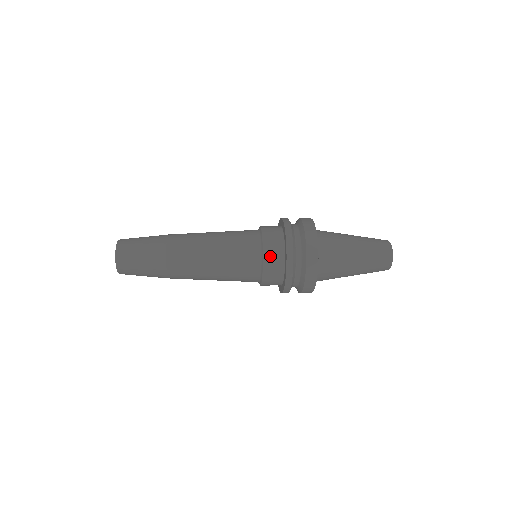
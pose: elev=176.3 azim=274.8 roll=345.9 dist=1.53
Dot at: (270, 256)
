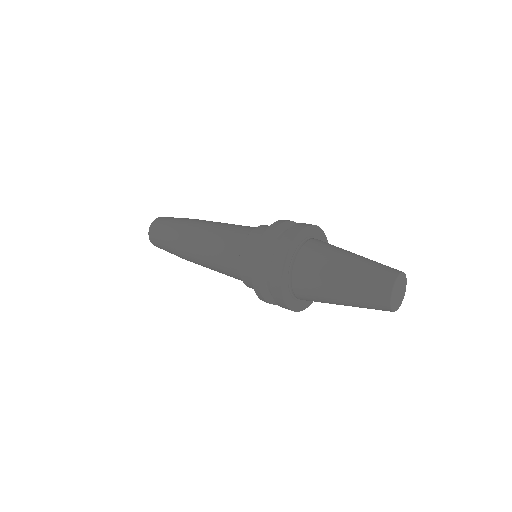
Dot at: (245, 259)
